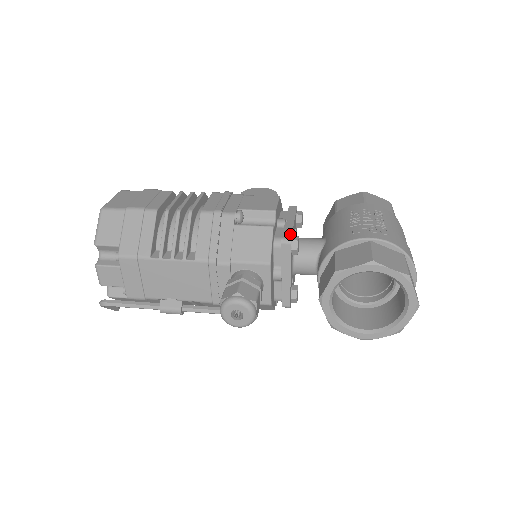
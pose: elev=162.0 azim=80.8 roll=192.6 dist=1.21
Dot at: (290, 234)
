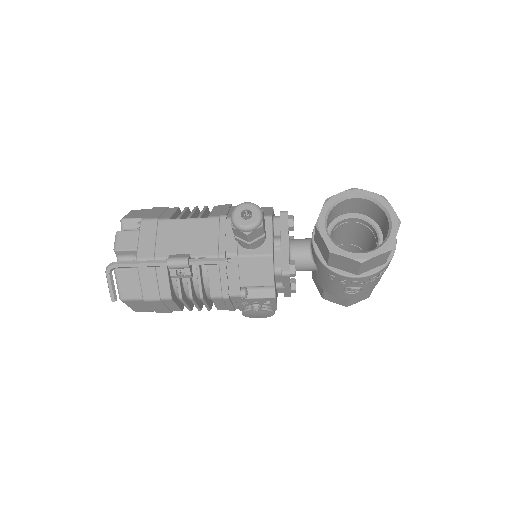
Dot at: occluded
